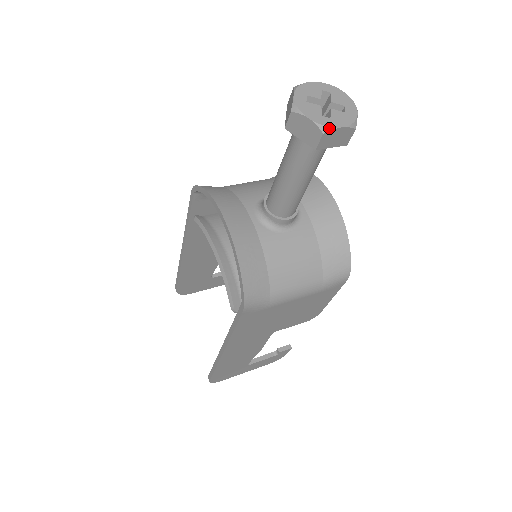
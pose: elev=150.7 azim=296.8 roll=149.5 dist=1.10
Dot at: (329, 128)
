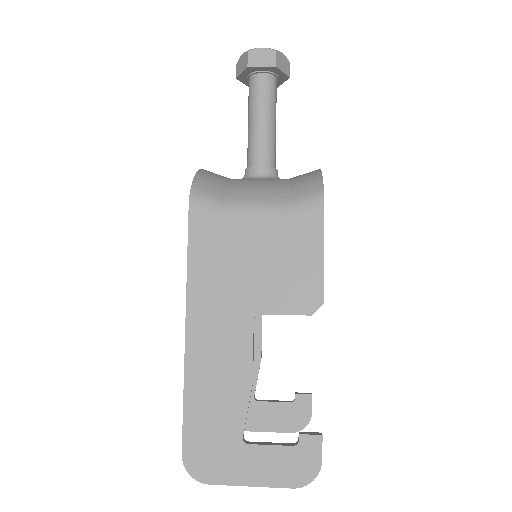
Dot at: (252, 49)
